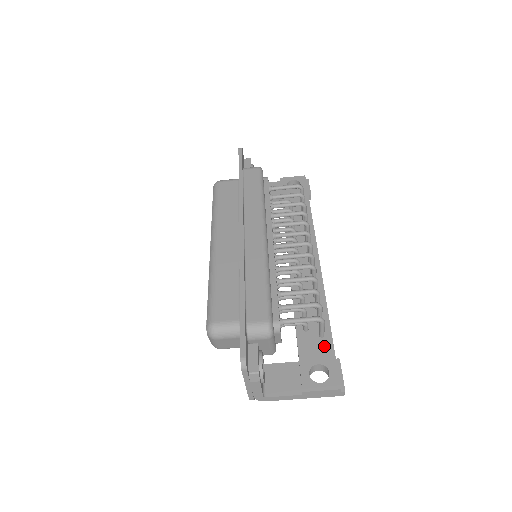
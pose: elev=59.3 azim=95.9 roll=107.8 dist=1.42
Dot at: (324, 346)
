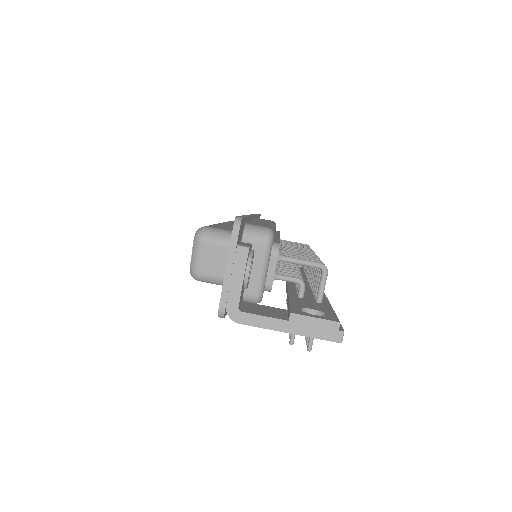
Dot at: (321, 305)
